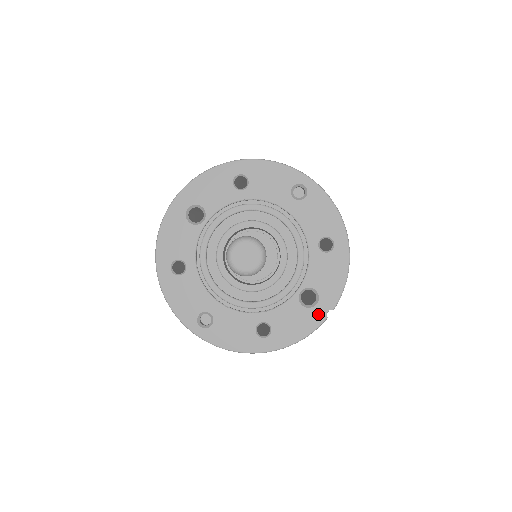
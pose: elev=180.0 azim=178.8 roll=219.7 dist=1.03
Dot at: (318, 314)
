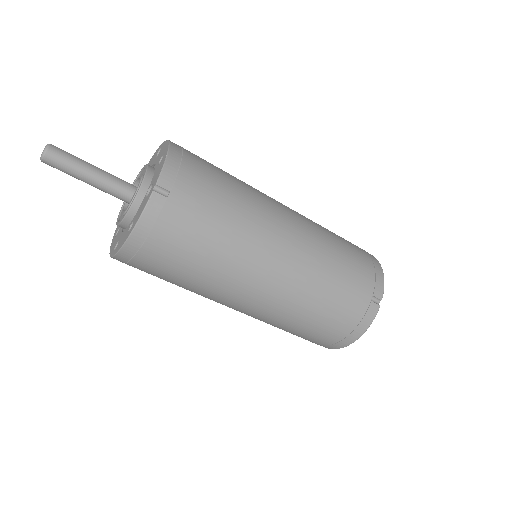
Dot at: (150, 194)
